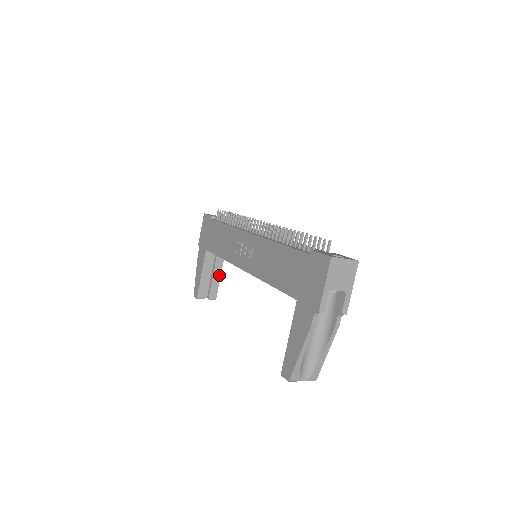
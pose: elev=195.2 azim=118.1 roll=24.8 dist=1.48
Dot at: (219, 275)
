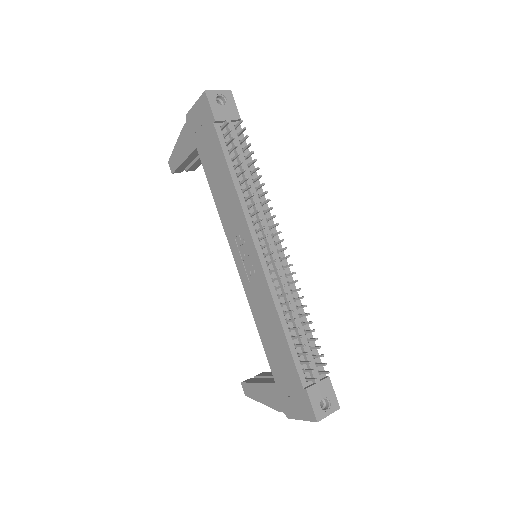
Dot at: occluded
